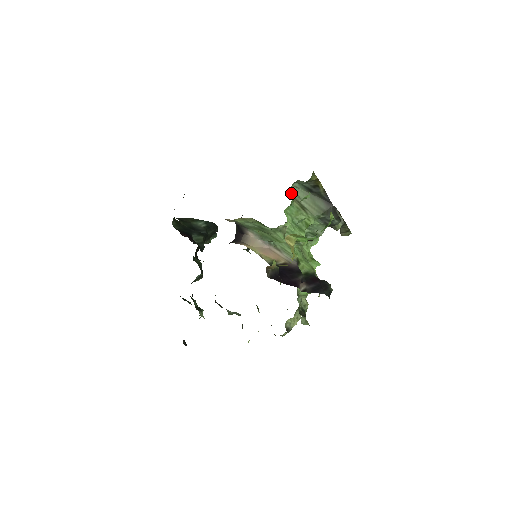
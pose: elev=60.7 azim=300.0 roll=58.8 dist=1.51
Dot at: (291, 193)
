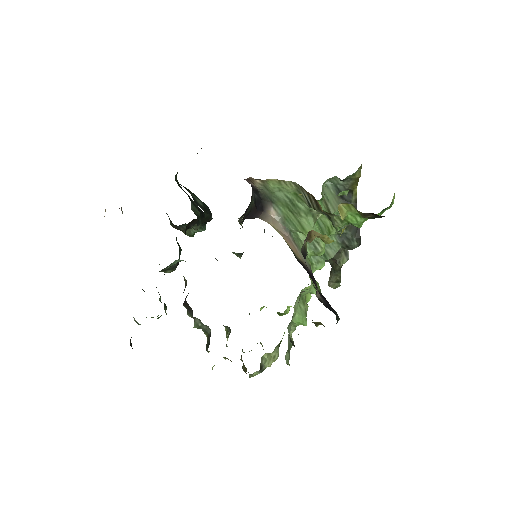
Dot at: occluded
